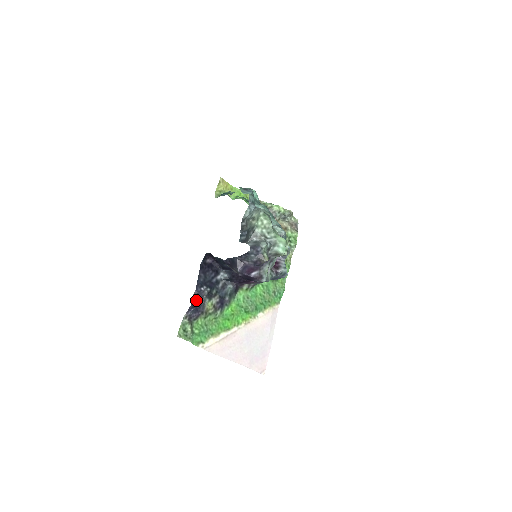
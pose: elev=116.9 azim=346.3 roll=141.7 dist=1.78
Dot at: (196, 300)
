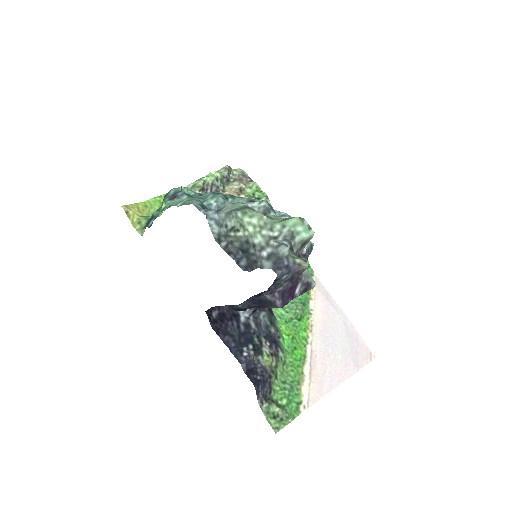
Dot at: (252, 373)
